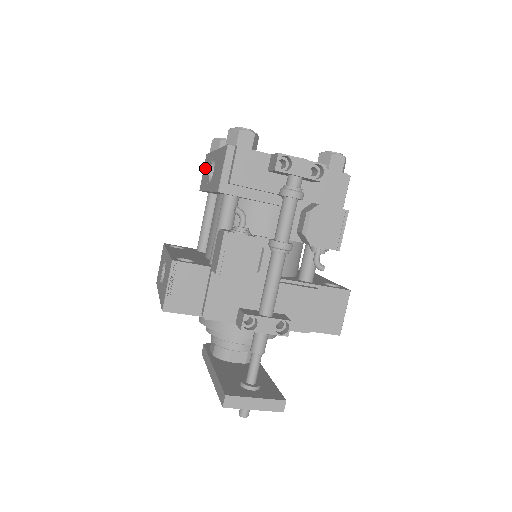
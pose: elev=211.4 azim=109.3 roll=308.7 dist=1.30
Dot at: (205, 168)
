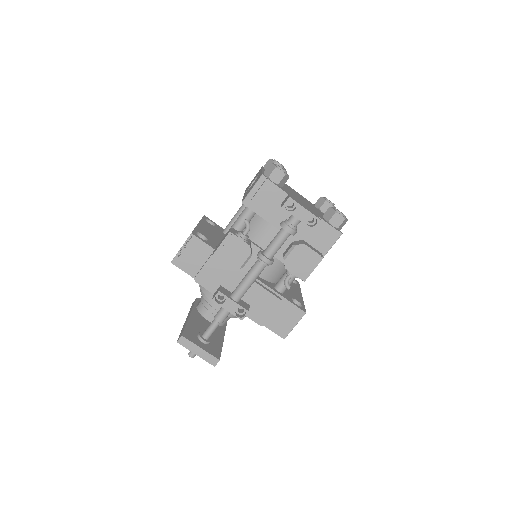
Dot at: (255, 176)
